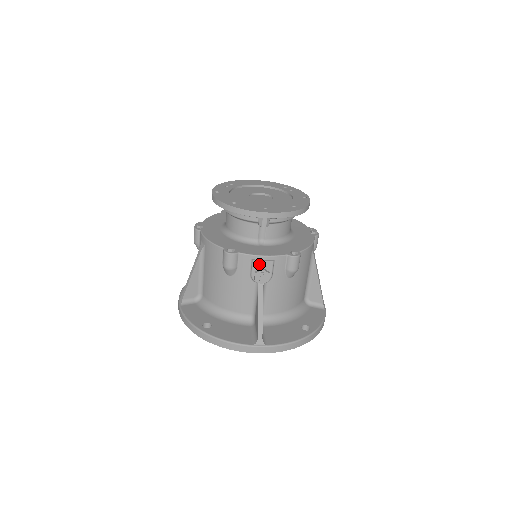
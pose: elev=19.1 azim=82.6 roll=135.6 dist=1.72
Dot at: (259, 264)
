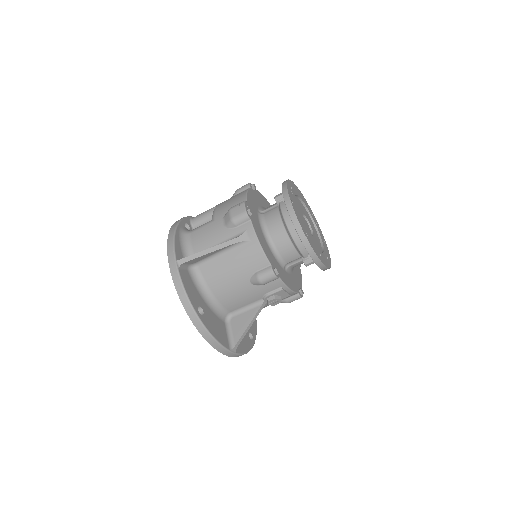
Dot at: (282, 293)
